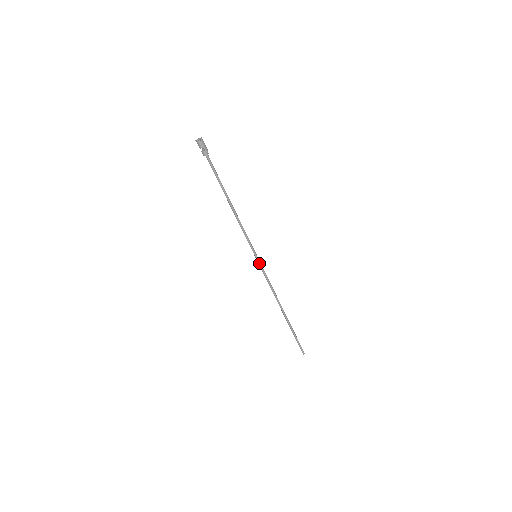
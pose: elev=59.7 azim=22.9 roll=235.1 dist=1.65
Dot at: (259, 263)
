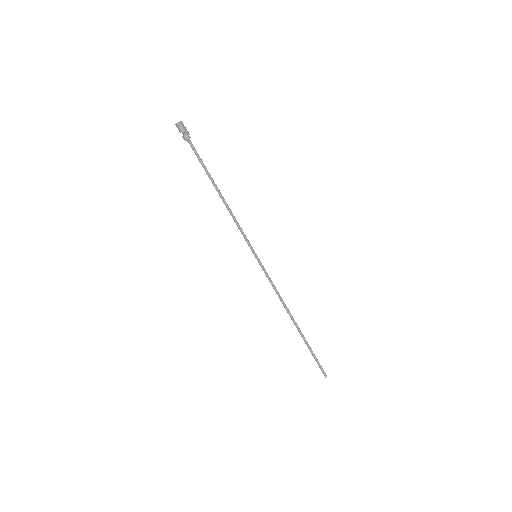
Dot at: (260, 264)
